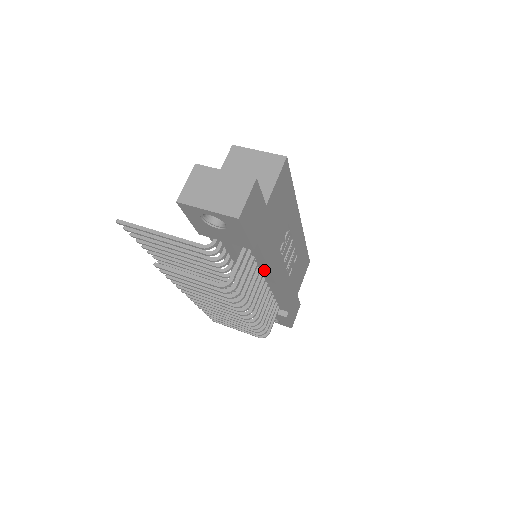
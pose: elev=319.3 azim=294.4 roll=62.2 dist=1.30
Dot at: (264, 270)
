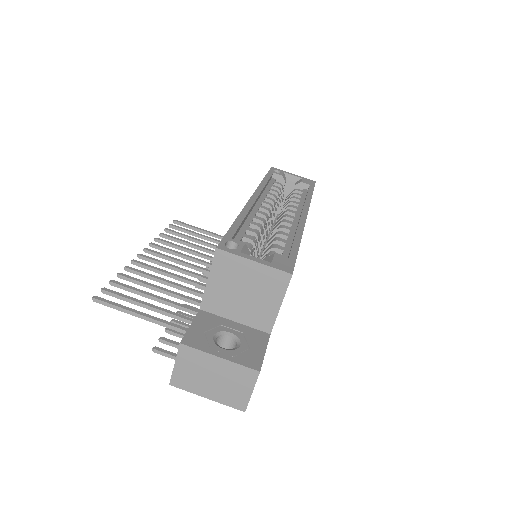
Dot at: occluded
